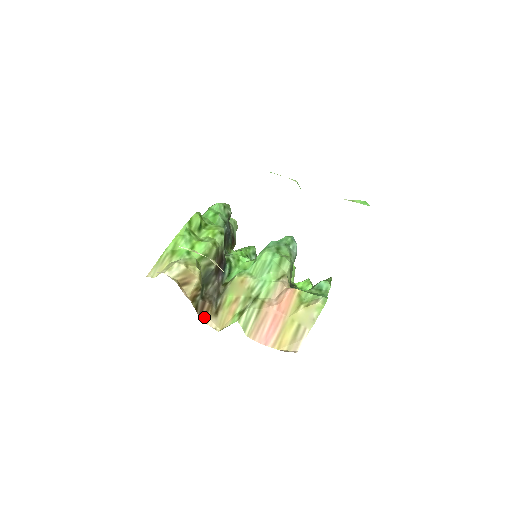
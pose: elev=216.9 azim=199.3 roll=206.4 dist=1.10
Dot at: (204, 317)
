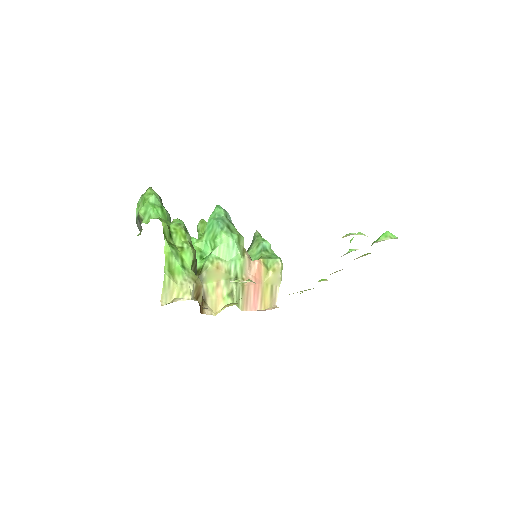
Dot at: (202, 310)
